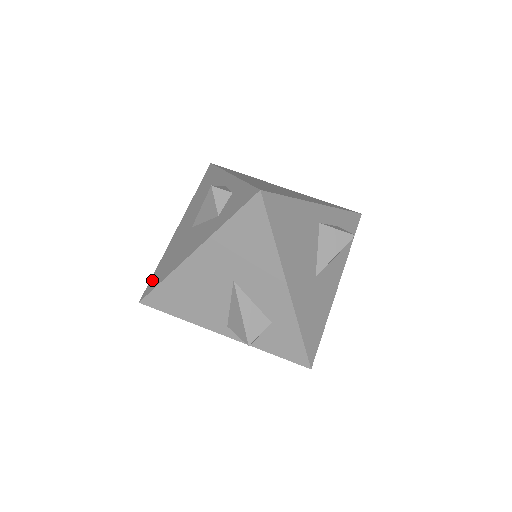
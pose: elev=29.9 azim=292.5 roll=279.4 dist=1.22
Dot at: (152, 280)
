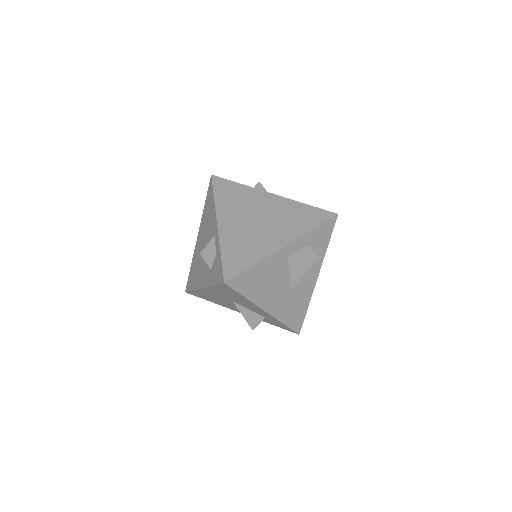
Dot at: (189, 279)
